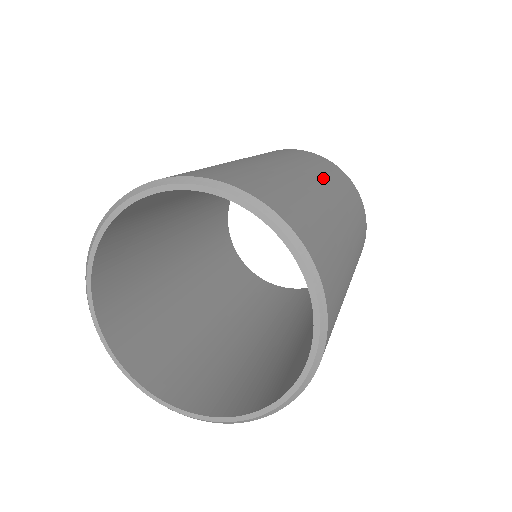
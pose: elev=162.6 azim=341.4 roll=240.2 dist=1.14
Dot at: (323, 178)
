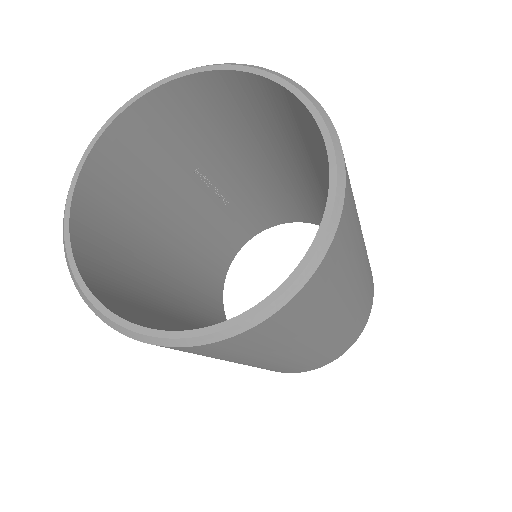
Dot at: occluded
